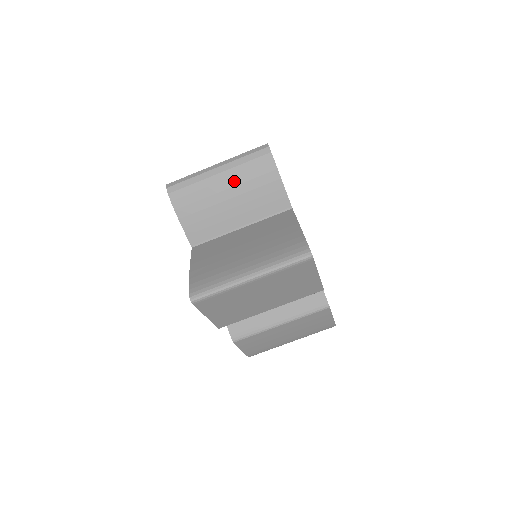
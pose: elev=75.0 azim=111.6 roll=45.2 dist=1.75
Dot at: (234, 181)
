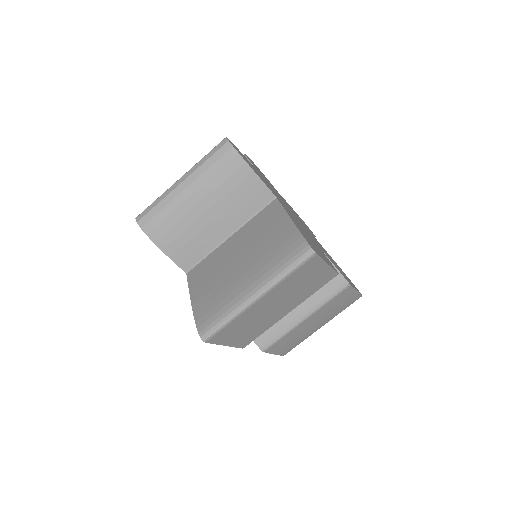
Dot at: (205, 191)
